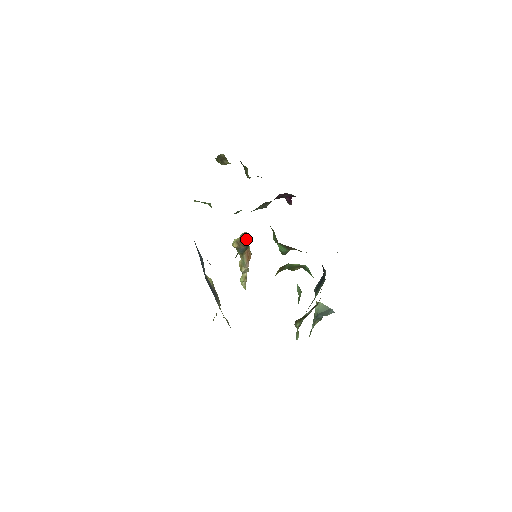
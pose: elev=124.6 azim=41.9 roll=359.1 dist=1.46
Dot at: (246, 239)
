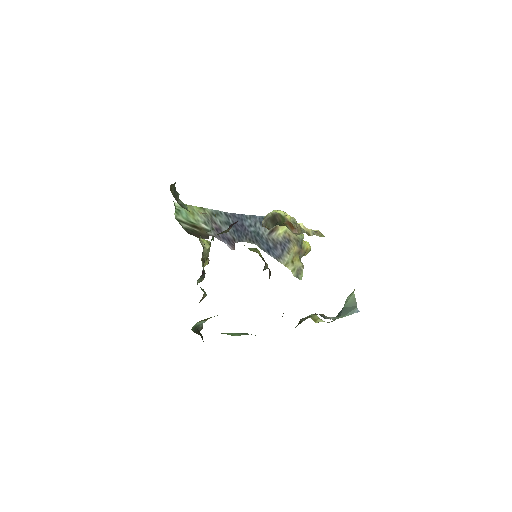
Dot at: (270, 221)
